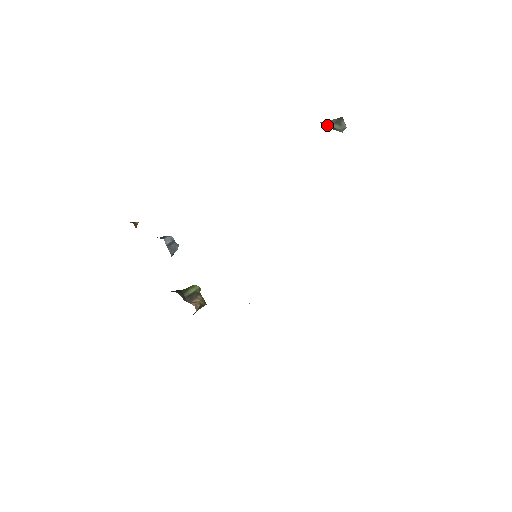
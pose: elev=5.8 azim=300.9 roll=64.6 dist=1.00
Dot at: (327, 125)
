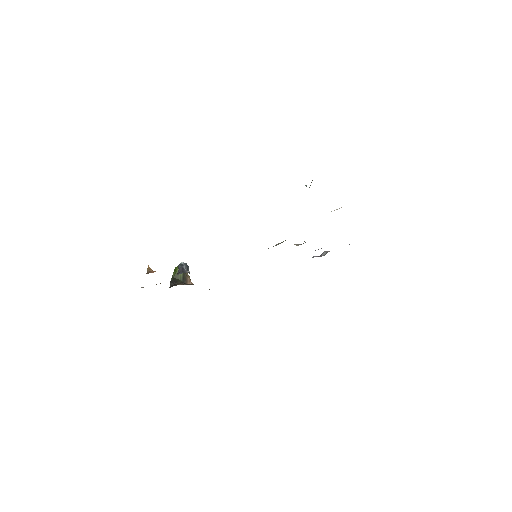
Dot at: (309, 187)
